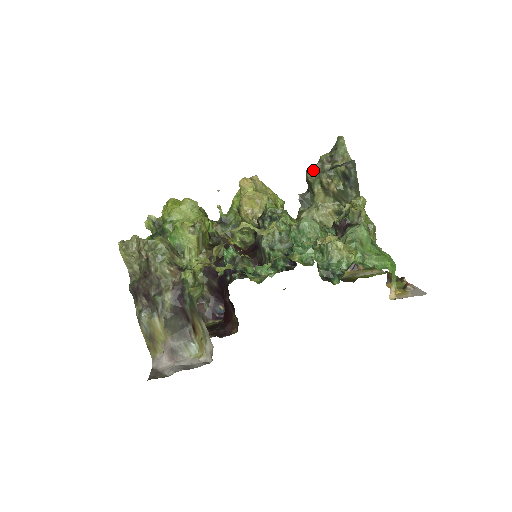
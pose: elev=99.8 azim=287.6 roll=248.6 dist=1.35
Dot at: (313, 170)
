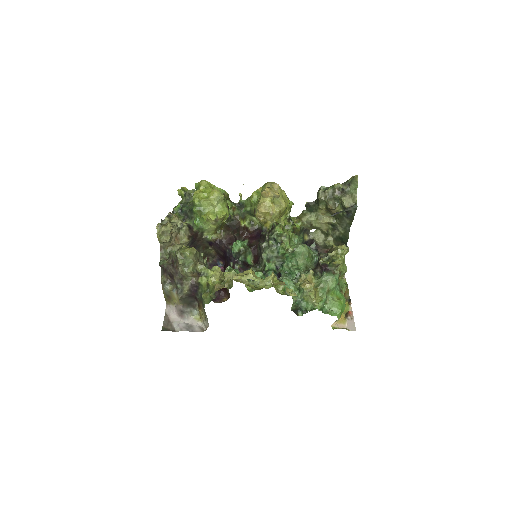
Dot at: (325, 193)
